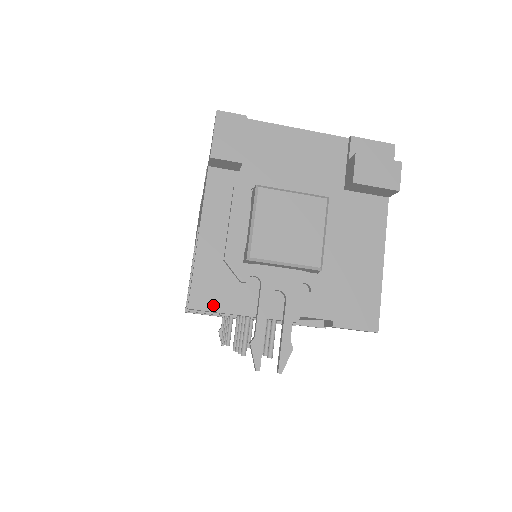
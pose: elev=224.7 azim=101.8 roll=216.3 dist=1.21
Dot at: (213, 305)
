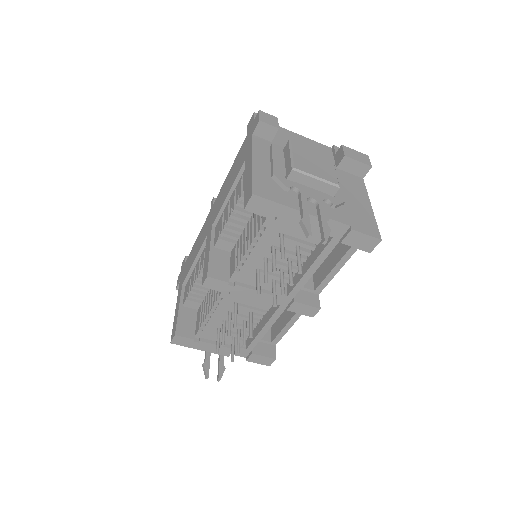
Dot at: (269, 197)
